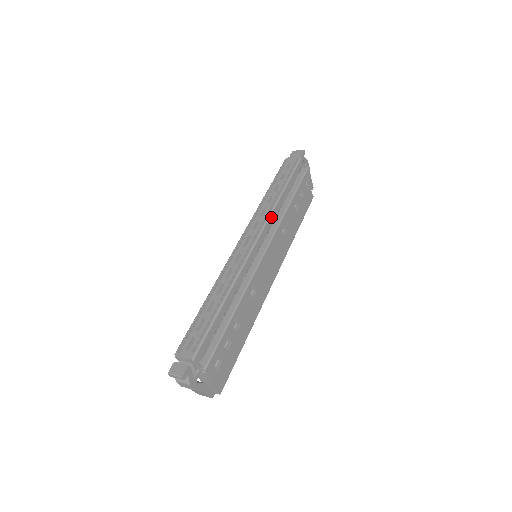
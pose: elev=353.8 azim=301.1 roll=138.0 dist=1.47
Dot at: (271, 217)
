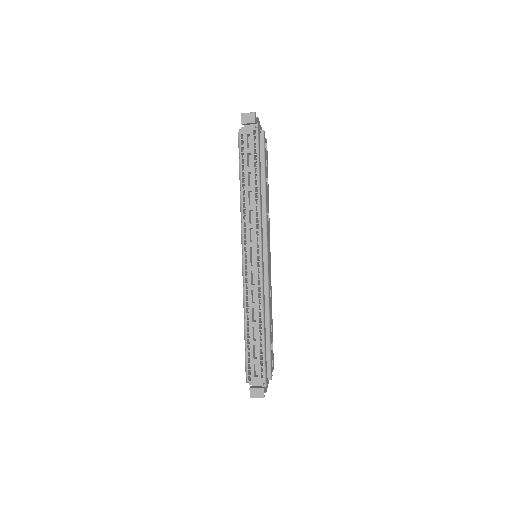
Dot at: (261, 222)
